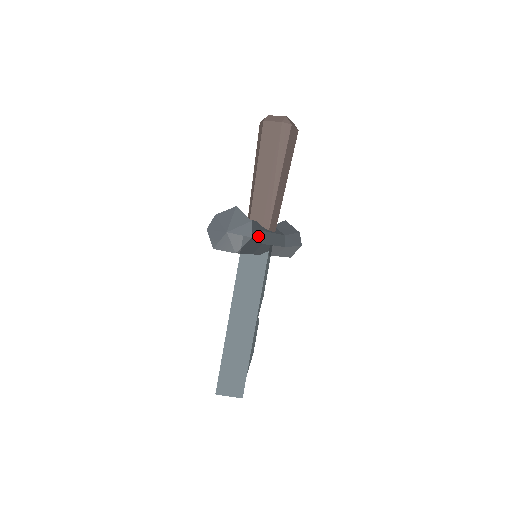
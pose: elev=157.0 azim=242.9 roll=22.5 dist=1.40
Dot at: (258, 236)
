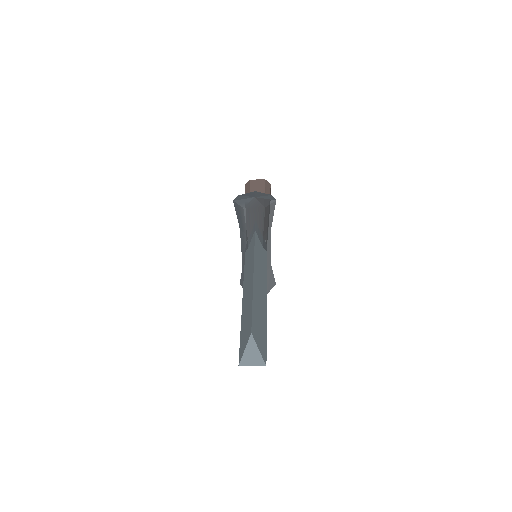
Dot at: occluded
